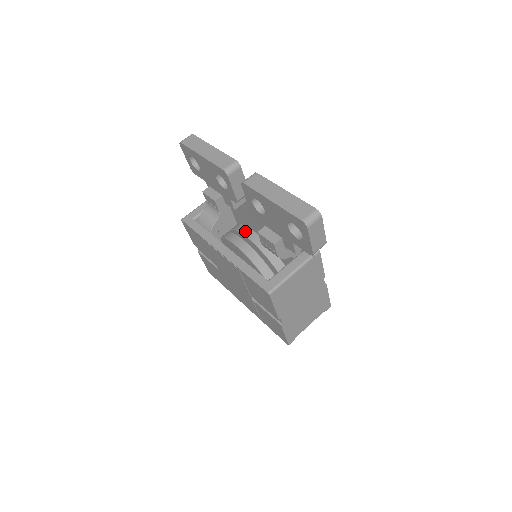
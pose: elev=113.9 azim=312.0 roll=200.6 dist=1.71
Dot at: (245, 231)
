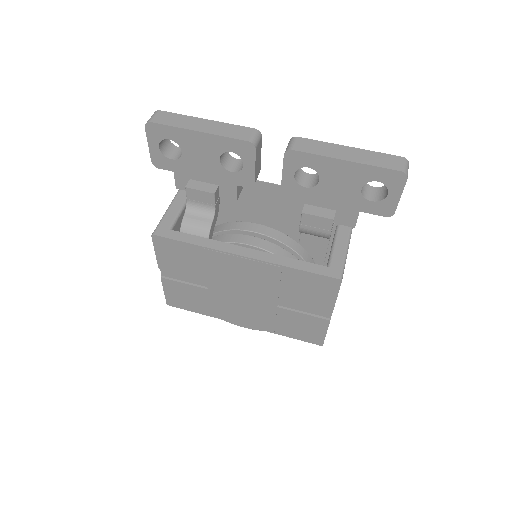
Dot at: (246, 226)
